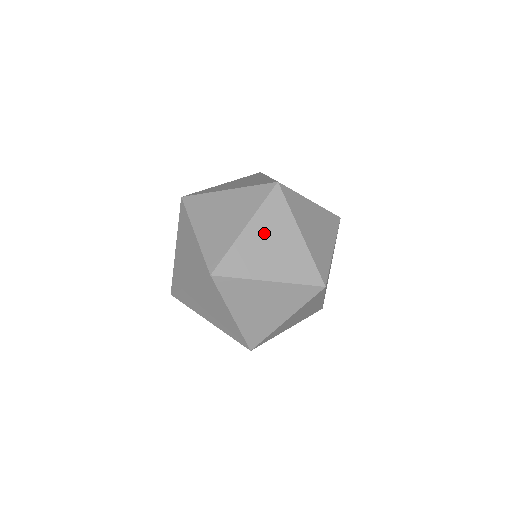
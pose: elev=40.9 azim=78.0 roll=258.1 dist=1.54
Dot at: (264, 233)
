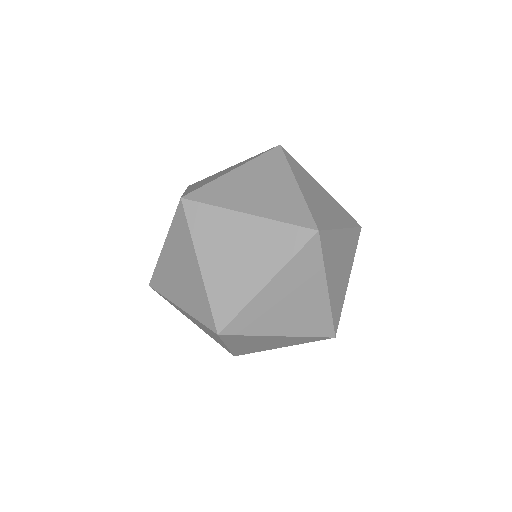
Dot at: (287, 289)
